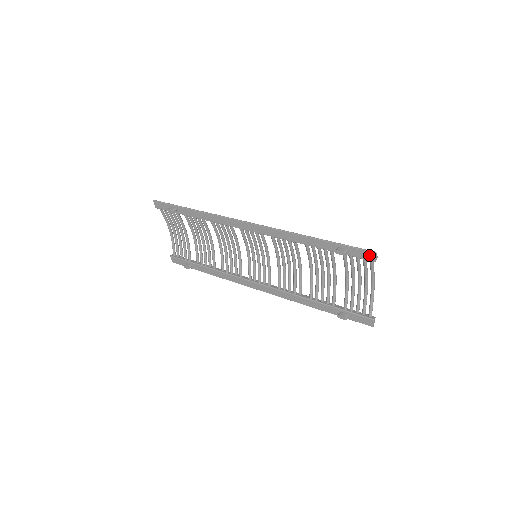
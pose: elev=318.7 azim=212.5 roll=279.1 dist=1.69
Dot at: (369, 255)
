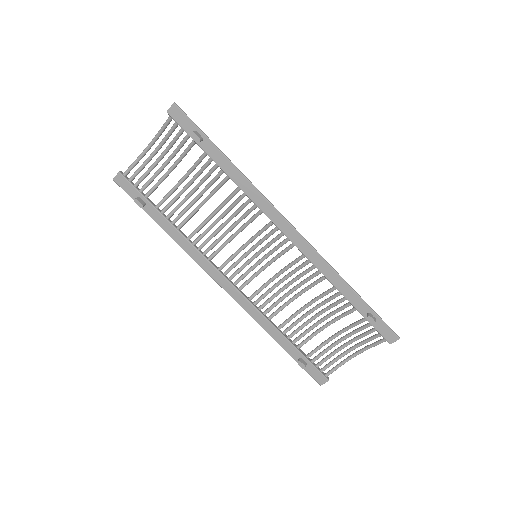
Dot at: (392, 337)
